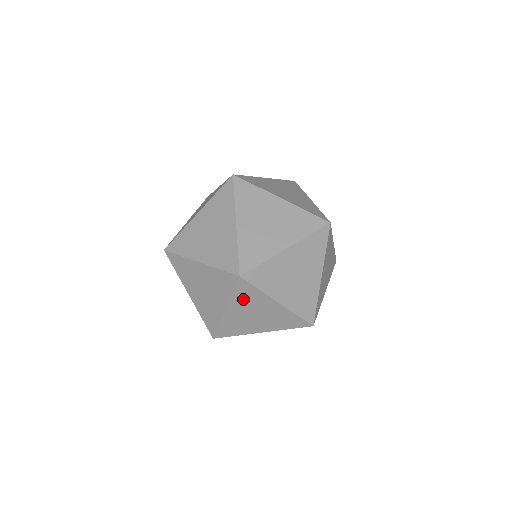
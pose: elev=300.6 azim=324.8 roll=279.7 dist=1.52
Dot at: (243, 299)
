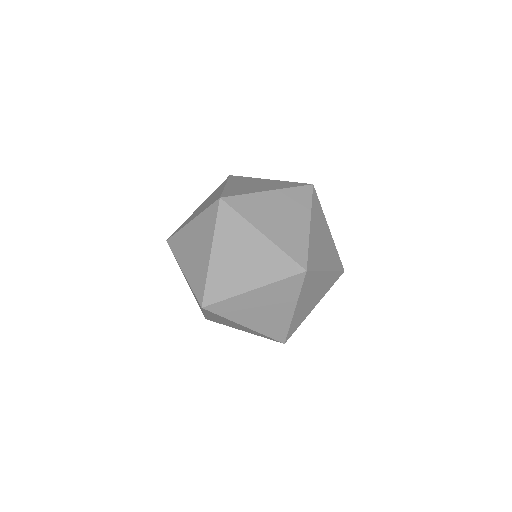
Dot at: occluded
